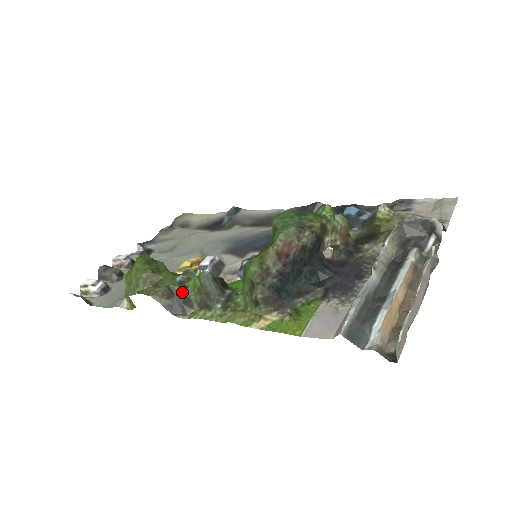
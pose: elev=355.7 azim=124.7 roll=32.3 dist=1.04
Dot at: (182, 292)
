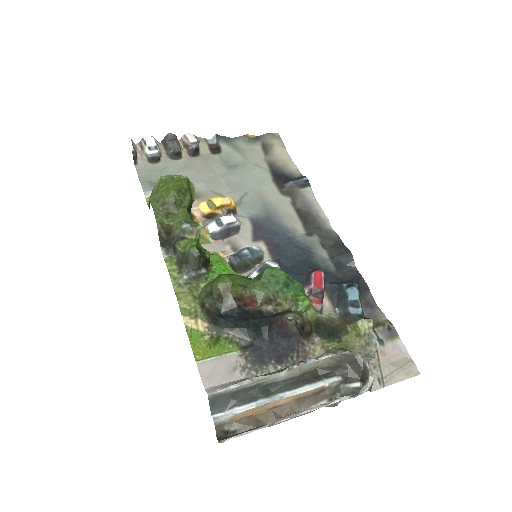
Dot at: (178, 238)
